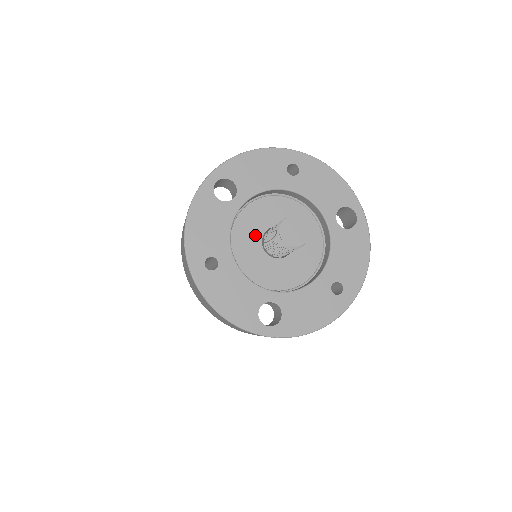
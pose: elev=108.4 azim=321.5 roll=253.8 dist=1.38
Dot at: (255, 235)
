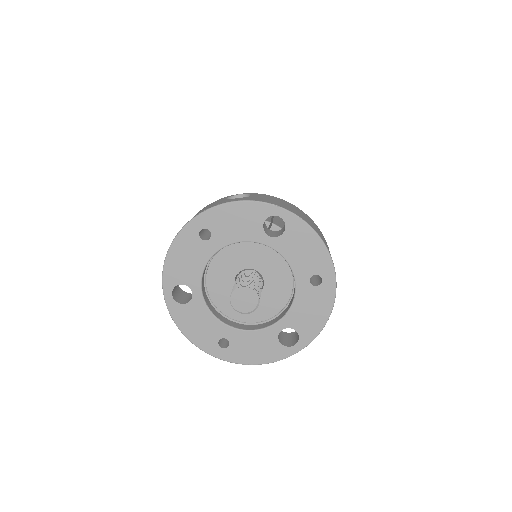
Dot at: occluded
